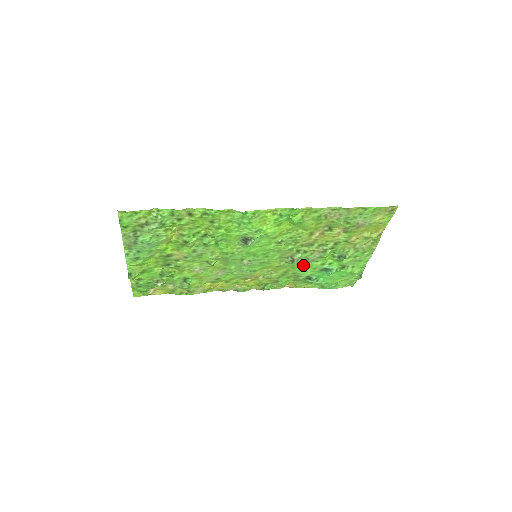
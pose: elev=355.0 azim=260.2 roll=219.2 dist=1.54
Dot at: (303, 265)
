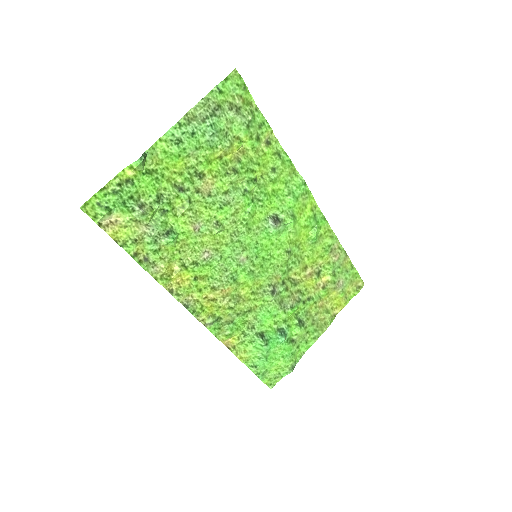
Dot at: (273, 307)
